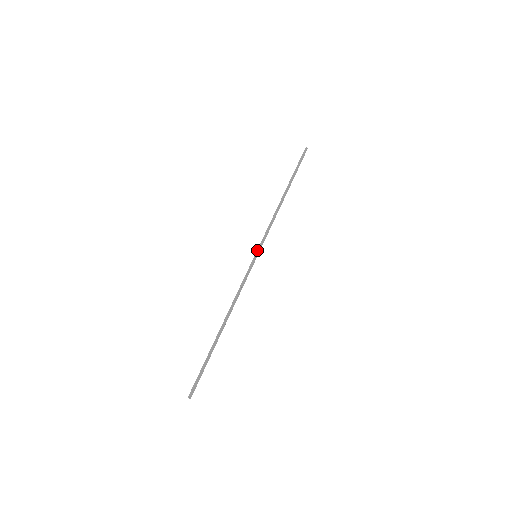
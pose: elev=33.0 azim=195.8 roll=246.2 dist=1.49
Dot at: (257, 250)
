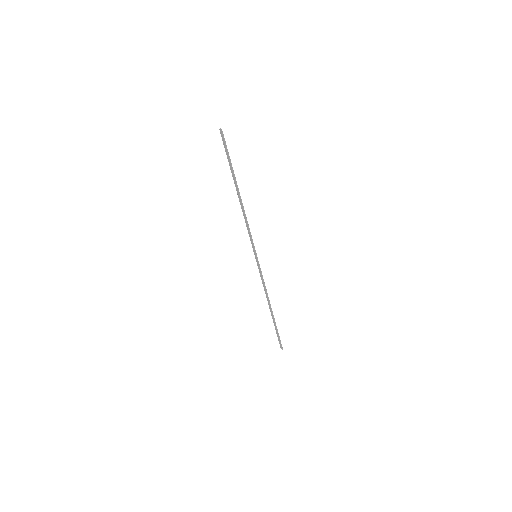
Dot at: (255, 253)
